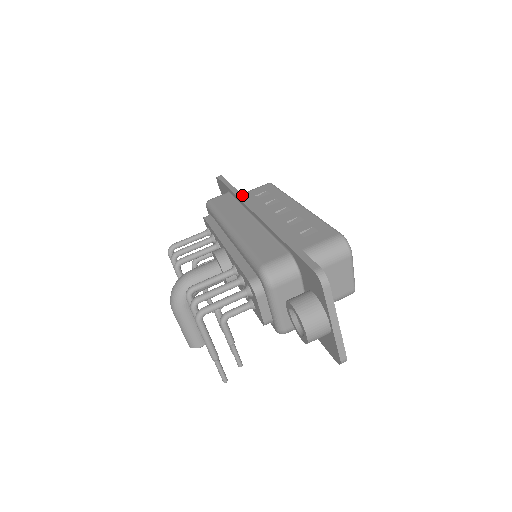
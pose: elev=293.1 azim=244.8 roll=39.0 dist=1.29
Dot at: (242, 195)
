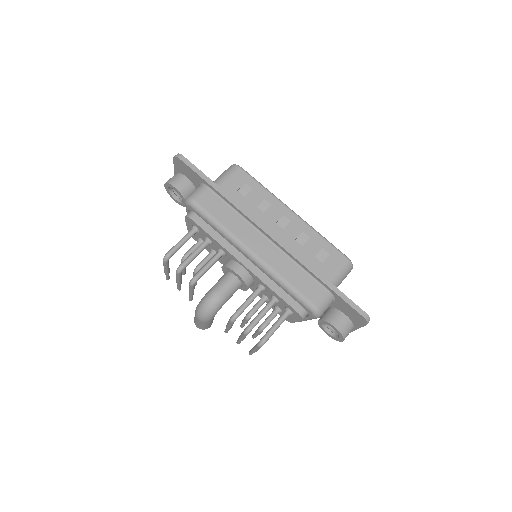
Dot at: (239, 204)
